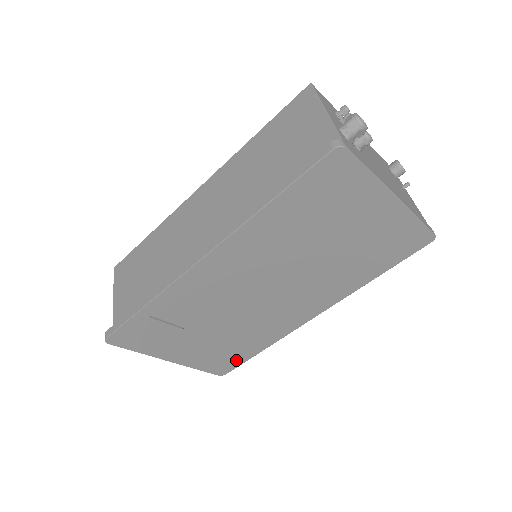
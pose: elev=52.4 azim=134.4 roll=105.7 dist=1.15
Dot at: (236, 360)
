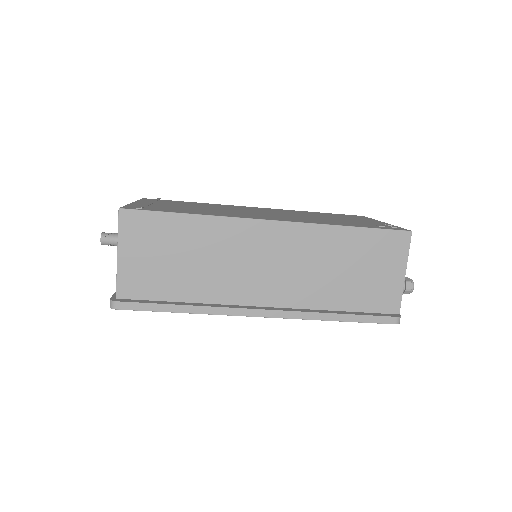
Dot at: occluded
